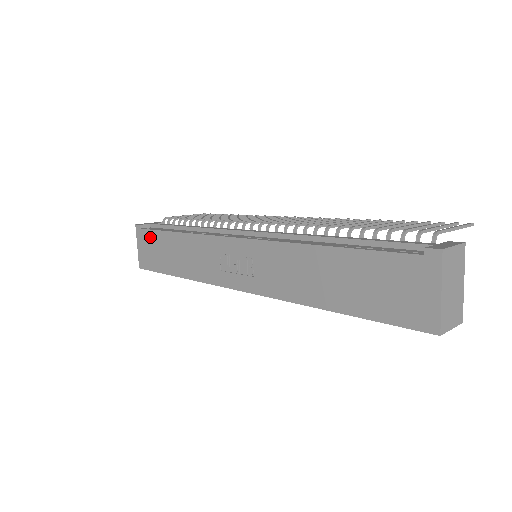
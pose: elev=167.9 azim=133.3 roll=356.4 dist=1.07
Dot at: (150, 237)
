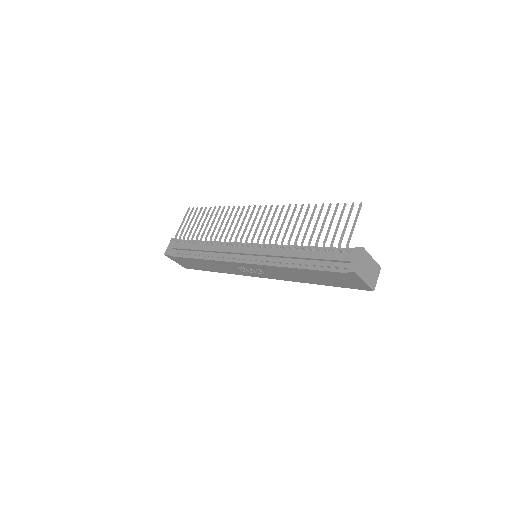
Dot at: (181, 259)
